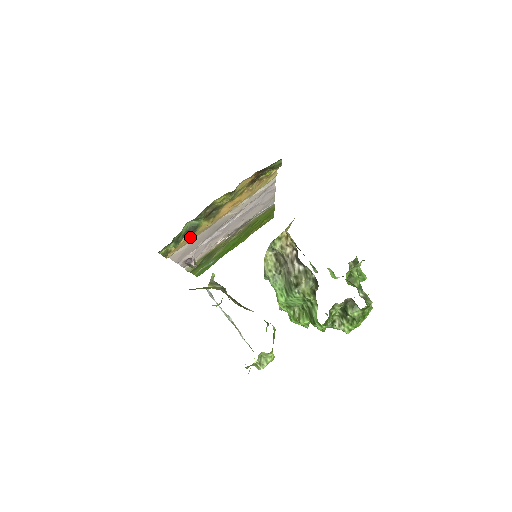
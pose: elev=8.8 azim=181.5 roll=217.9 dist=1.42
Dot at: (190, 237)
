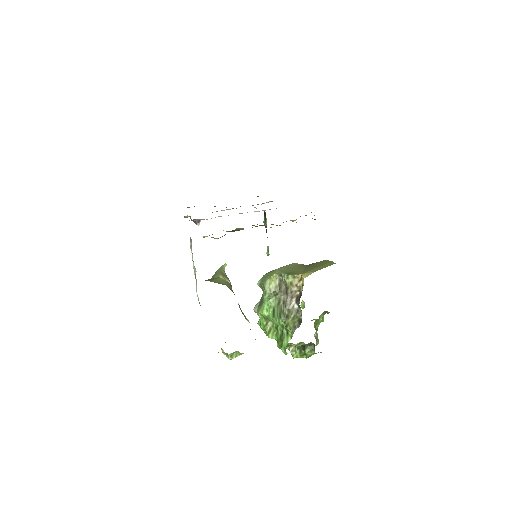
Dot at: occluded
